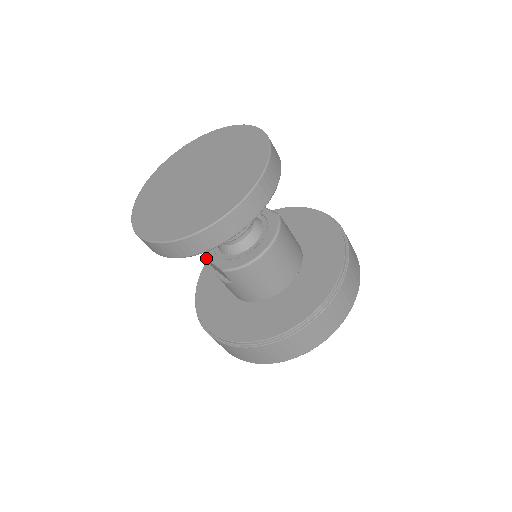
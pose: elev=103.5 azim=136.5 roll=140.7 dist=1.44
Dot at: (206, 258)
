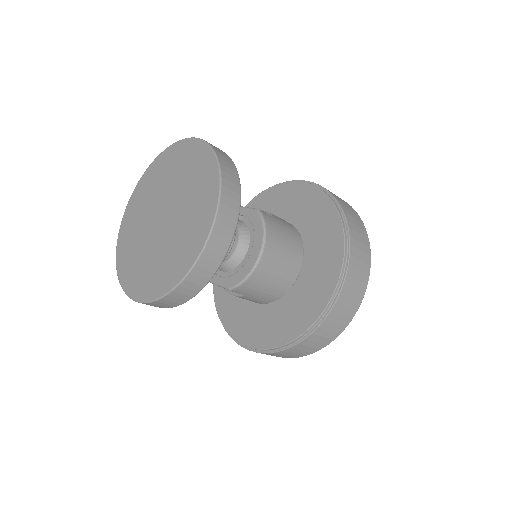
Dot at: occluded
